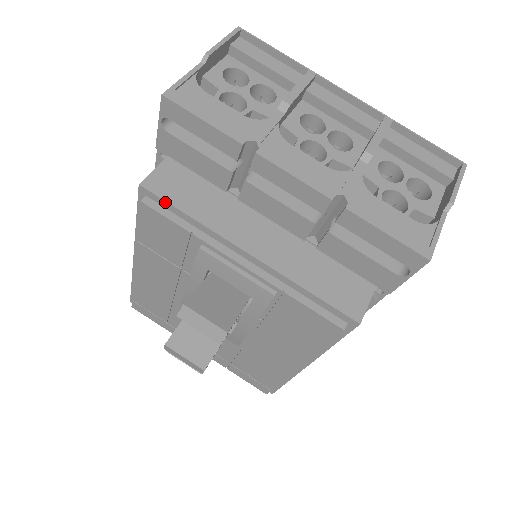
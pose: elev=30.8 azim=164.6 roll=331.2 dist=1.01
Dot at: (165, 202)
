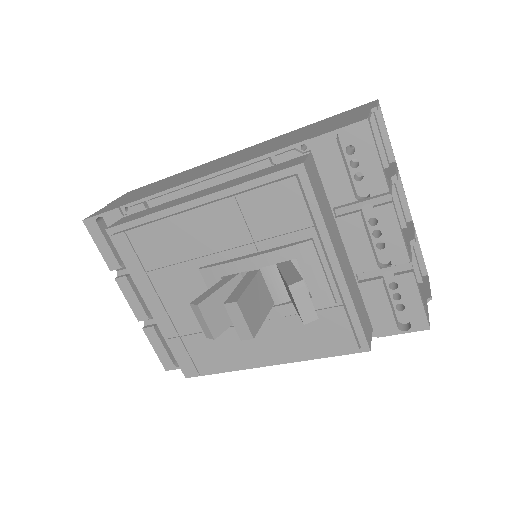
Dot at: (311, 190)
